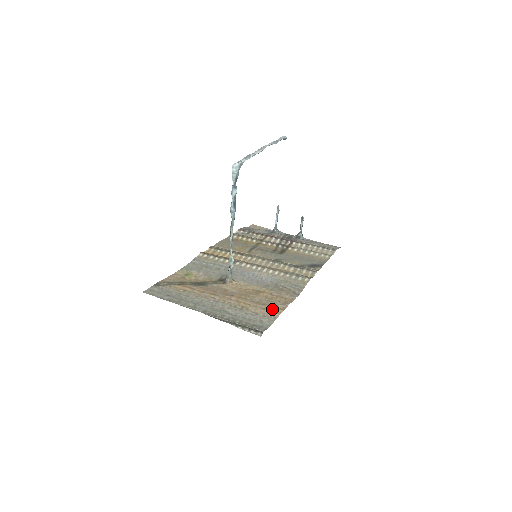
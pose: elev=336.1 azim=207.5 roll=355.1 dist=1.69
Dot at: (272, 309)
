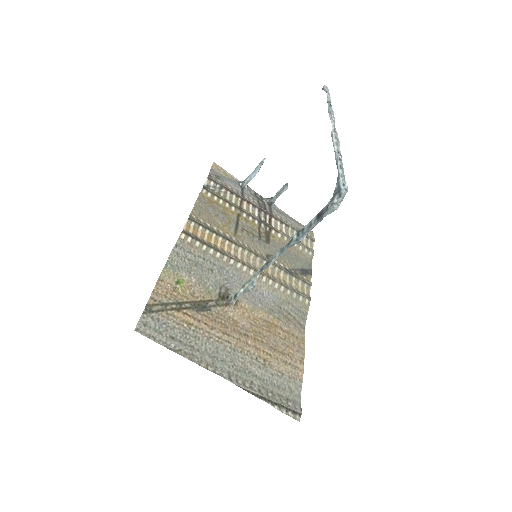
Dot at: (294, 363)
